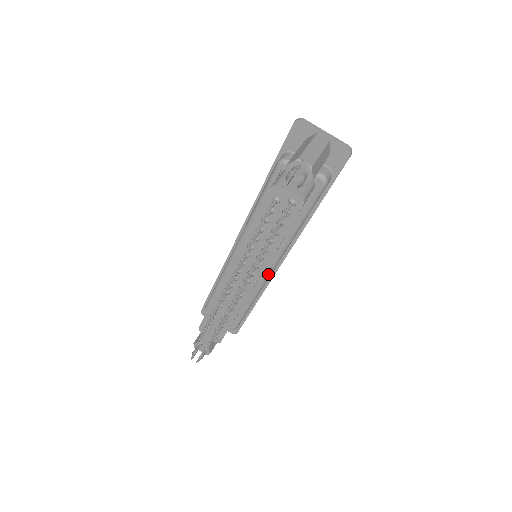
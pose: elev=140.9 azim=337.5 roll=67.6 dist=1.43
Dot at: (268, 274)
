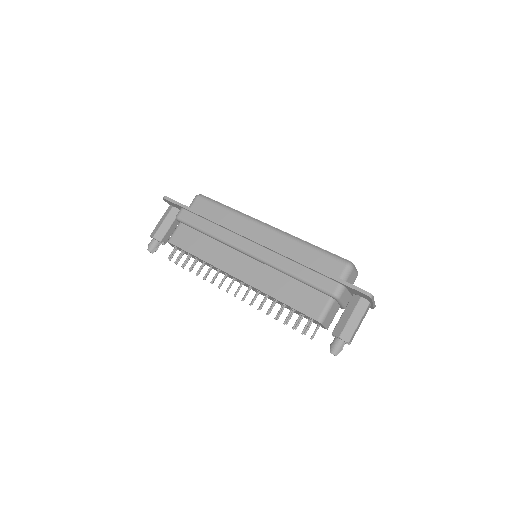
Dot at: occluded
